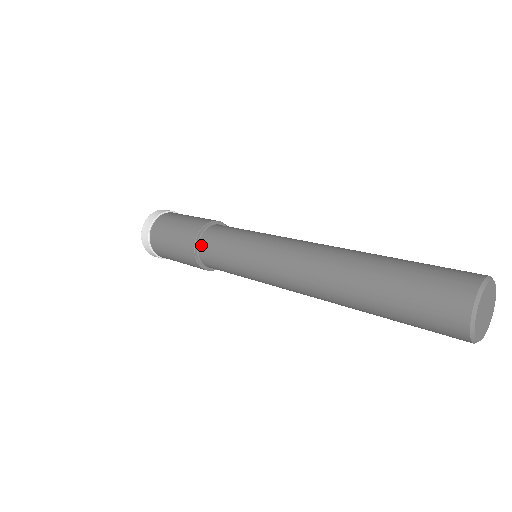
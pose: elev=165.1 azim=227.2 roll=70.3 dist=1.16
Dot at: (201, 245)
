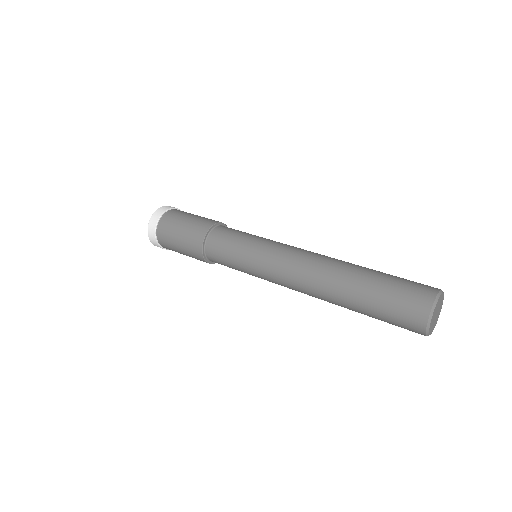
Dot at: (208, 254)
